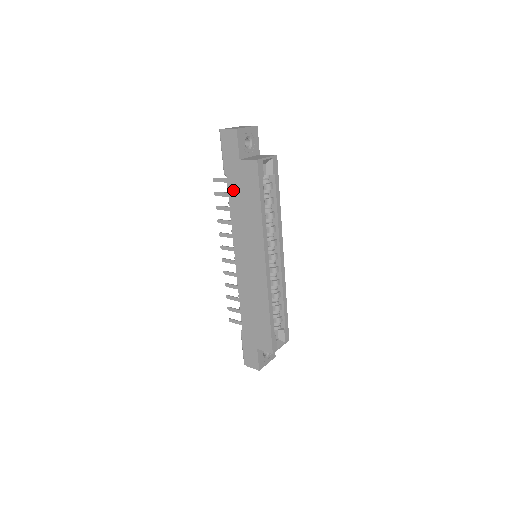
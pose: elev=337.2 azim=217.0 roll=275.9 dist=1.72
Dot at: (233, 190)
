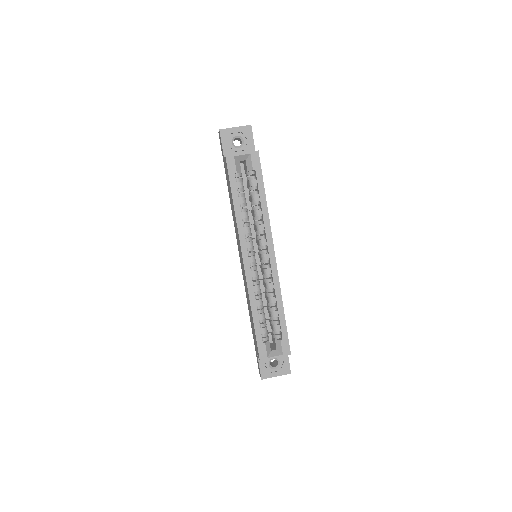
Dot at: (228, 188)
